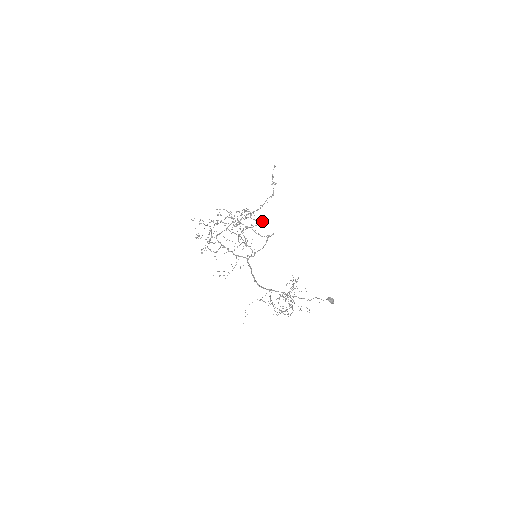
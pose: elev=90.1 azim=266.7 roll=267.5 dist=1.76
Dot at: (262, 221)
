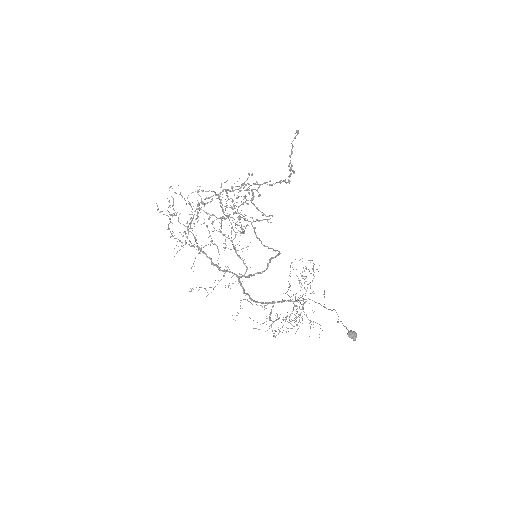
Dot at: (268, 216)
